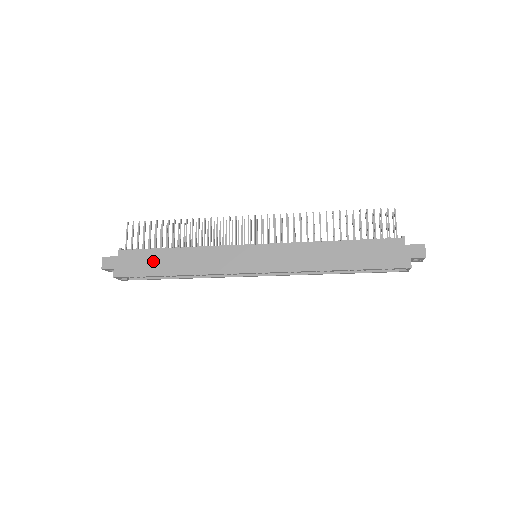
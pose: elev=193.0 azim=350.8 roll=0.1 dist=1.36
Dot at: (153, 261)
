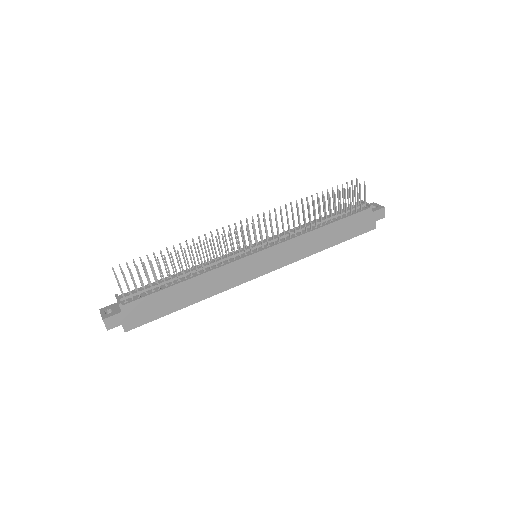
Dot at: (164, 302)
